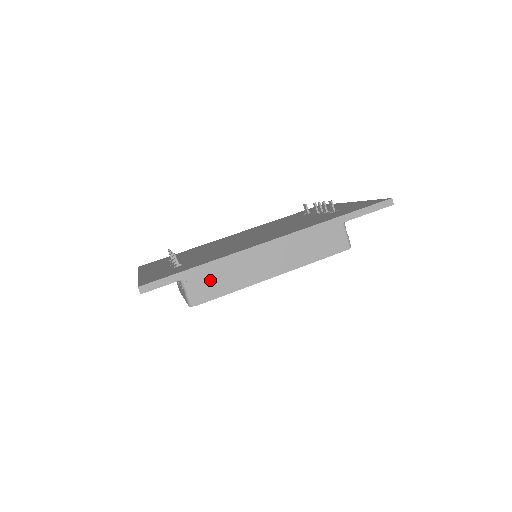
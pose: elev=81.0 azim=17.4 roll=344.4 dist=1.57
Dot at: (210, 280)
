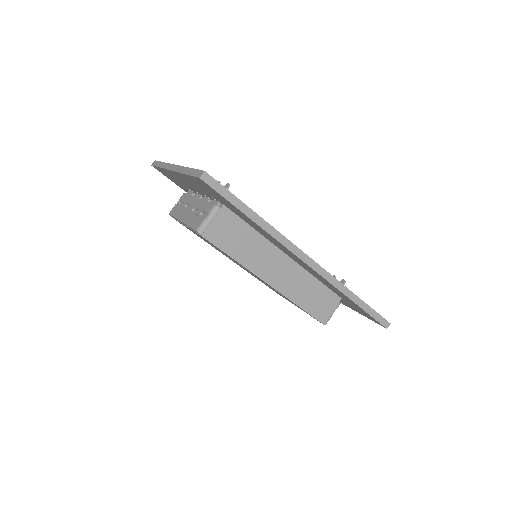
Dot at: (232, 232)
